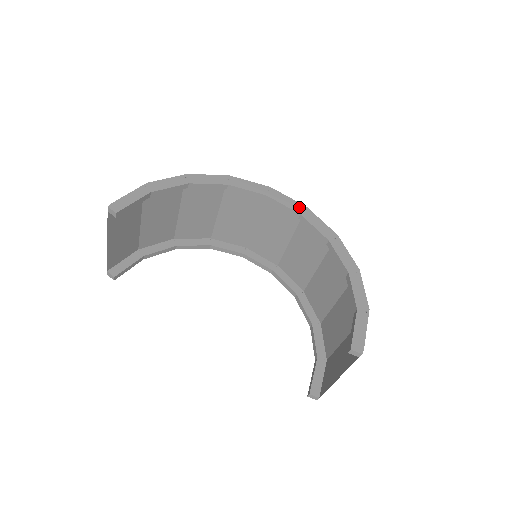
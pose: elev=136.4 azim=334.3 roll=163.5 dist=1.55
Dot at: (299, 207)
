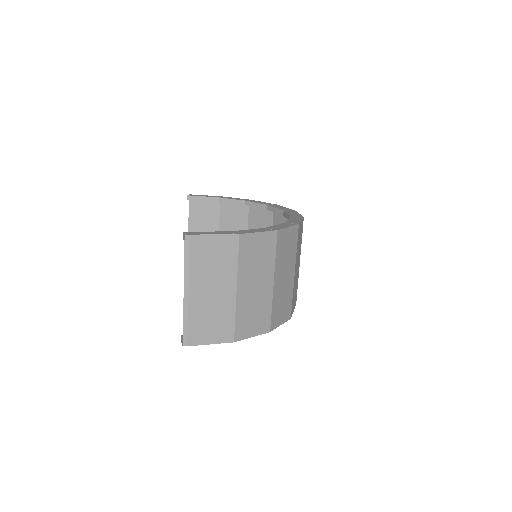
Dot at: (297, 216)
